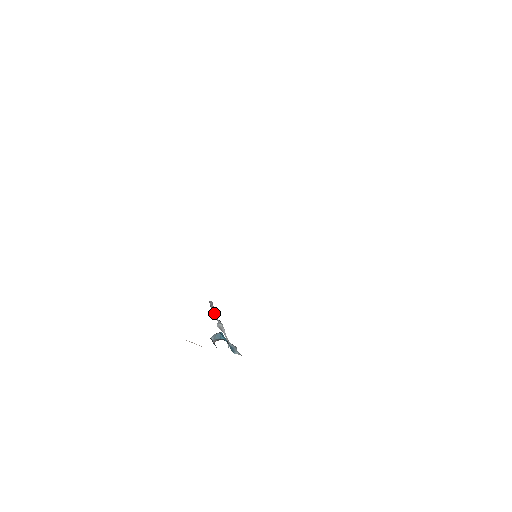
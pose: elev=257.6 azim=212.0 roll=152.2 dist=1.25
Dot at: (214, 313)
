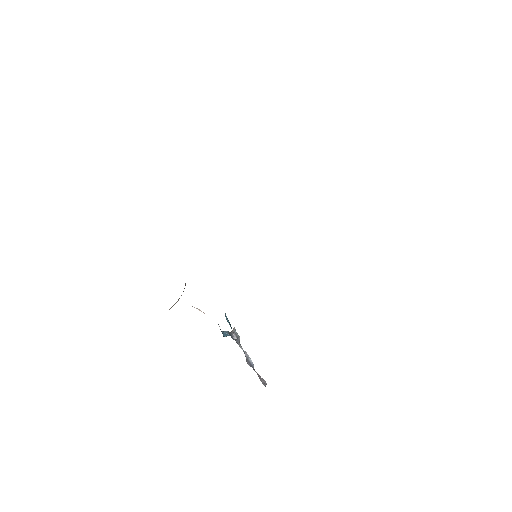
Dot at: (257, 374)
